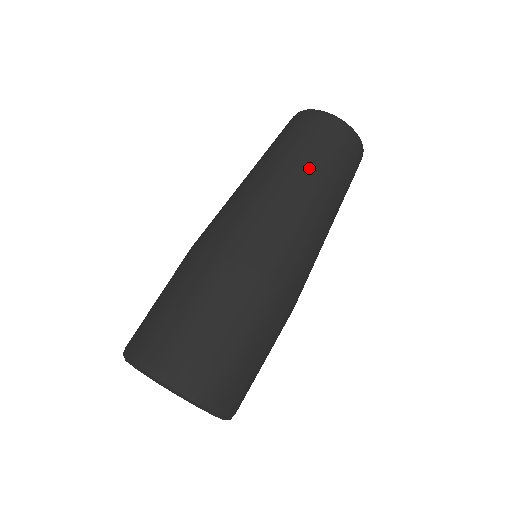
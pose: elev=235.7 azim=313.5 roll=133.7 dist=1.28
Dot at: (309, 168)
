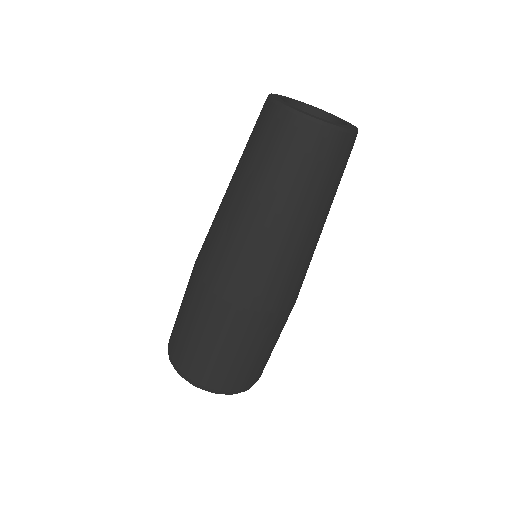
Dot at: (271, 190)
